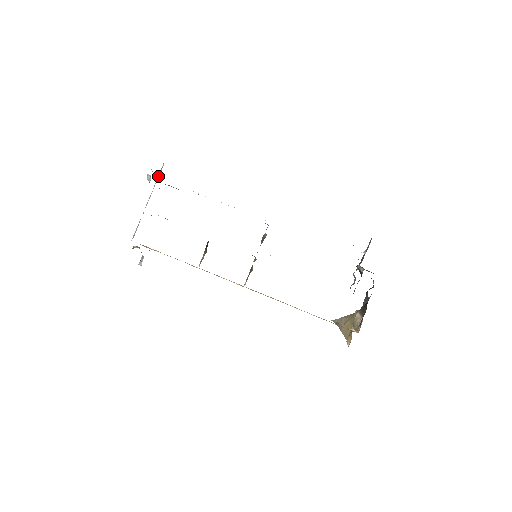
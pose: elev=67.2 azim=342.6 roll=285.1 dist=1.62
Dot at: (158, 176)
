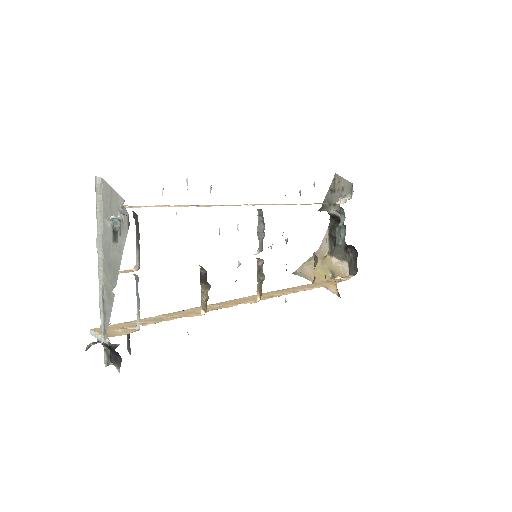
Dot at: (98, 206)
